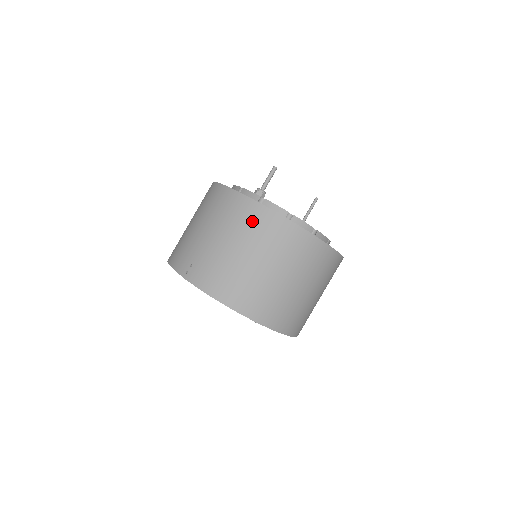
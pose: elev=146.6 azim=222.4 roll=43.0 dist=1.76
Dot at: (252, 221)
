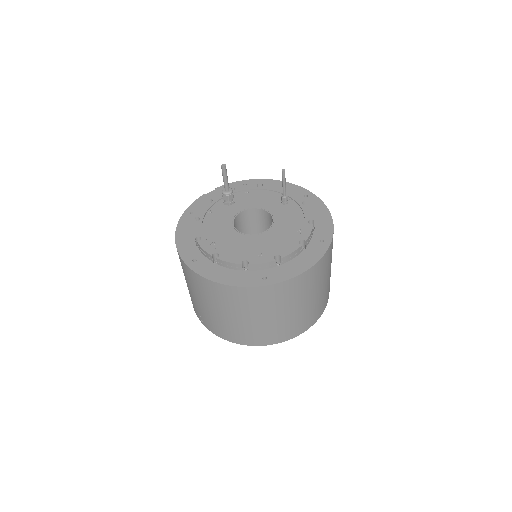
Dot at: (214, 293)
